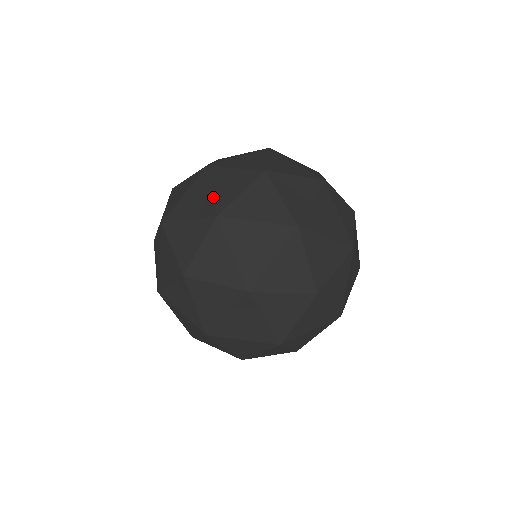
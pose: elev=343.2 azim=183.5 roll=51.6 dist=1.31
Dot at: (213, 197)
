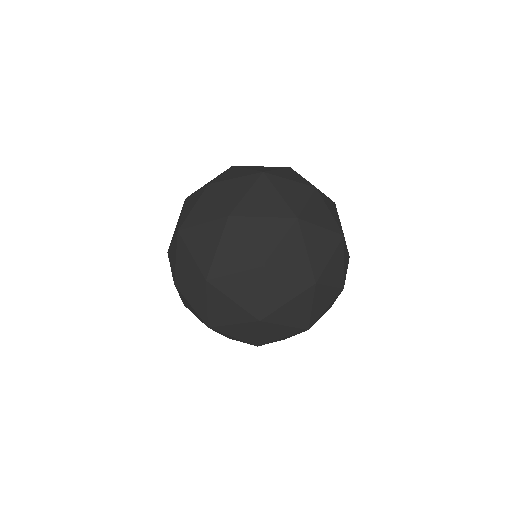
Dot at: (180, 218)
